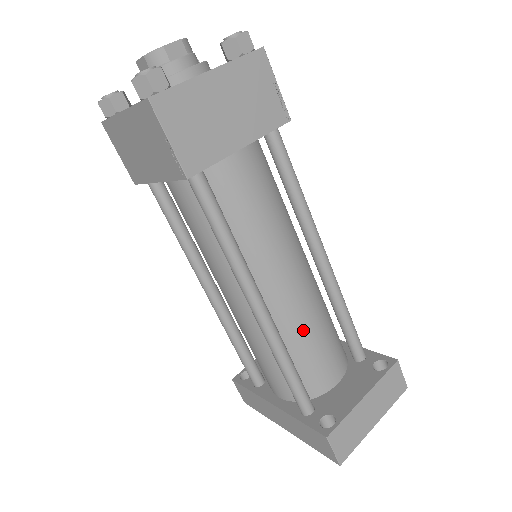
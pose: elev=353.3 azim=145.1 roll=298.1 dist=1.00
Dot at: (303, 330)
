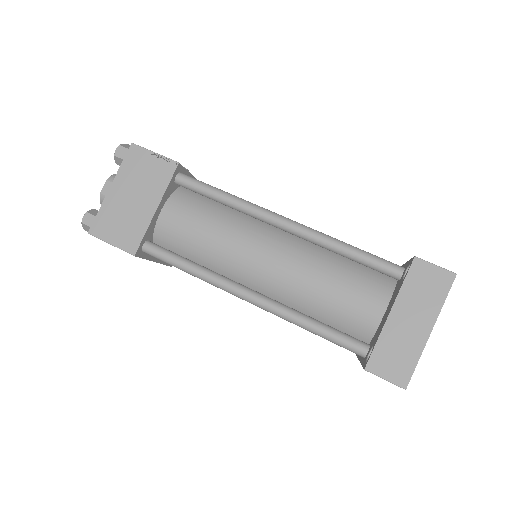
Dot at: (307, 289)
